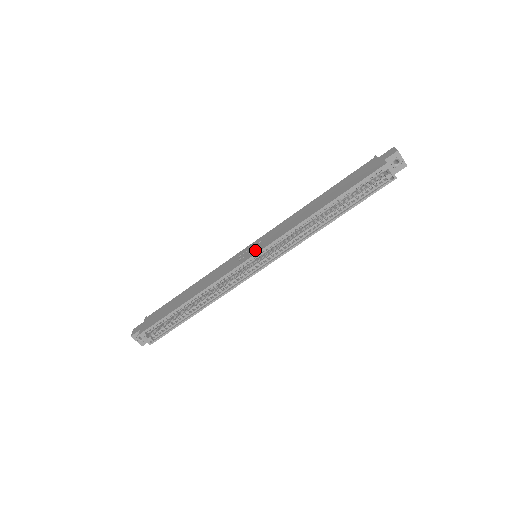
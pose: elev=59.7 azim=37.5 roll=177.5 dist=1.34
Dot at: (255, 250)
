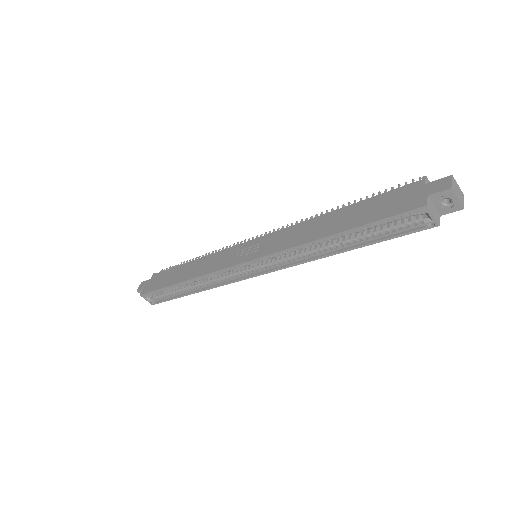
Dot at: (251, 254)
